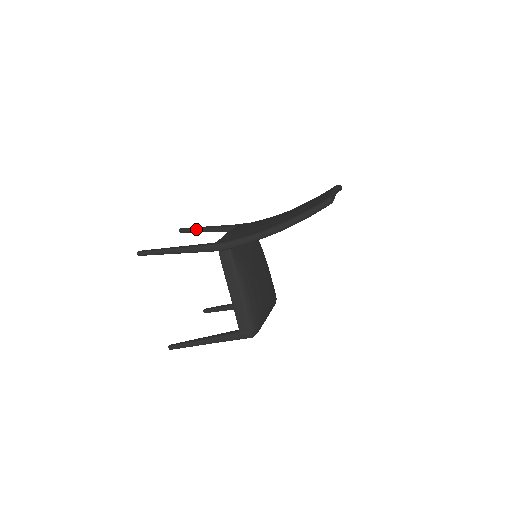
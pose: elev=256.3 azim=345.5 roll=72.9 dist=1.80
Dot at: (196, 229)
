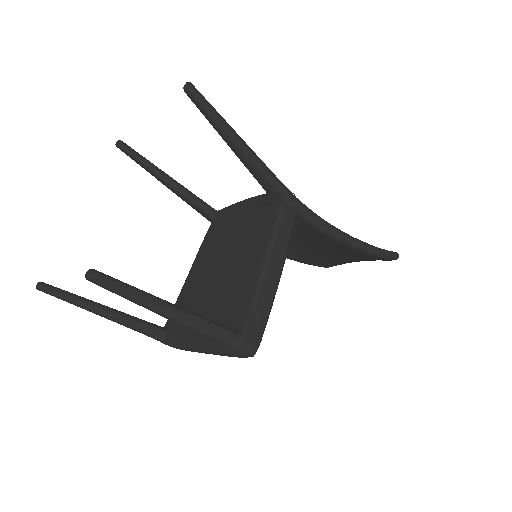
Dot at: (152, 163)
